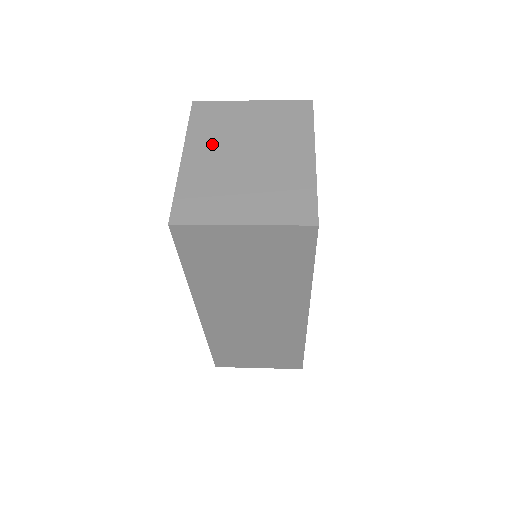
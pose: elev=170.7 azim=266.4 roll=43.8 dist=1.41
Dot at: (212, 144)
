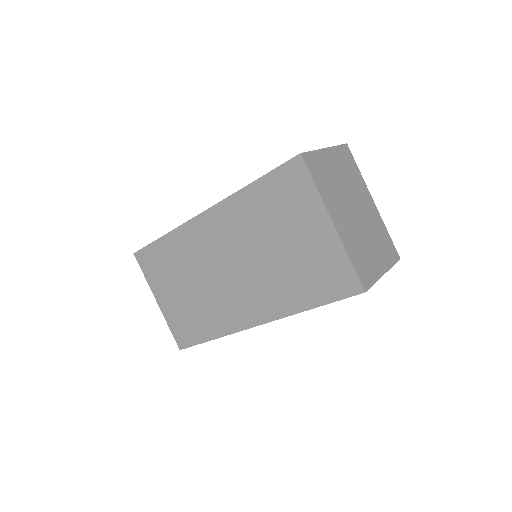
Dot at: (338, 204)
